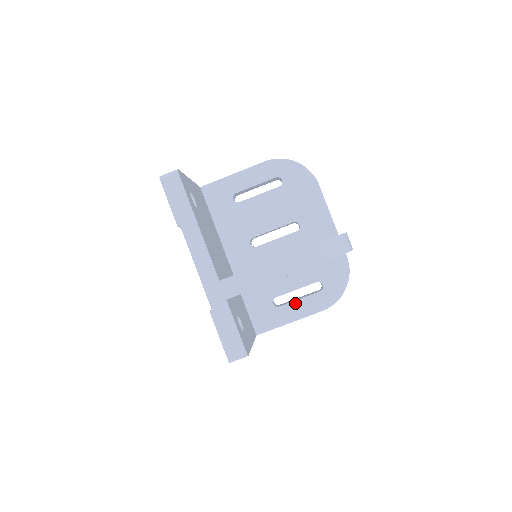
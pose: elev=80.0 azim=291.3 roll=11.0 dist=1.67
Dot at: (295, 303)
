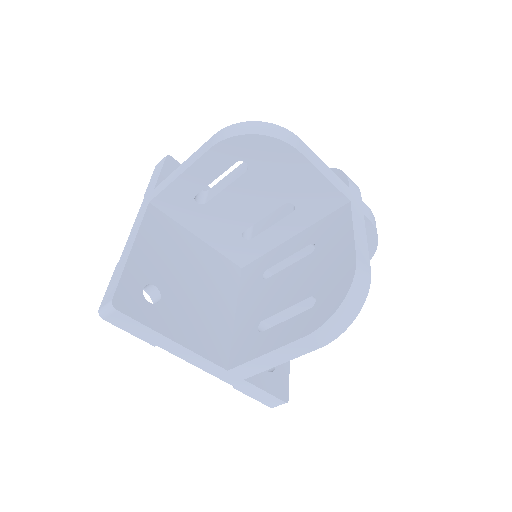
Dot at: occluded
